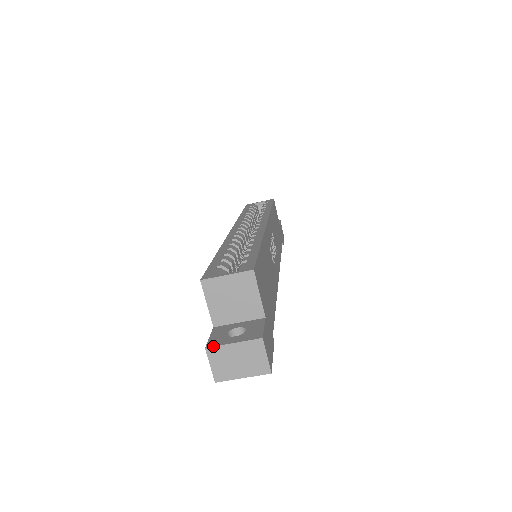
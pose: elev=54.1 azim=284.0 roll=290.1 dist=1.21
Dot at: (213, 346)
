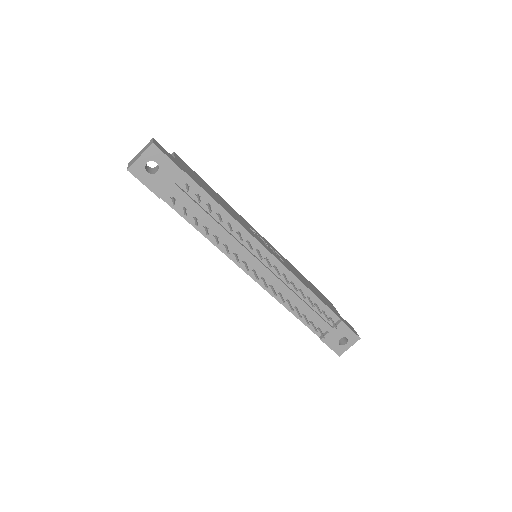
Dot at: (132, 160)
